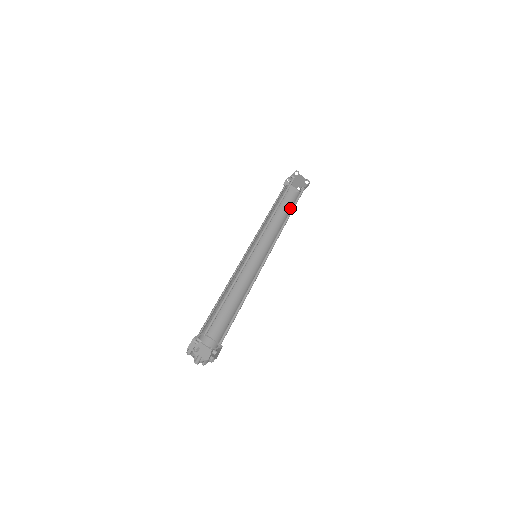
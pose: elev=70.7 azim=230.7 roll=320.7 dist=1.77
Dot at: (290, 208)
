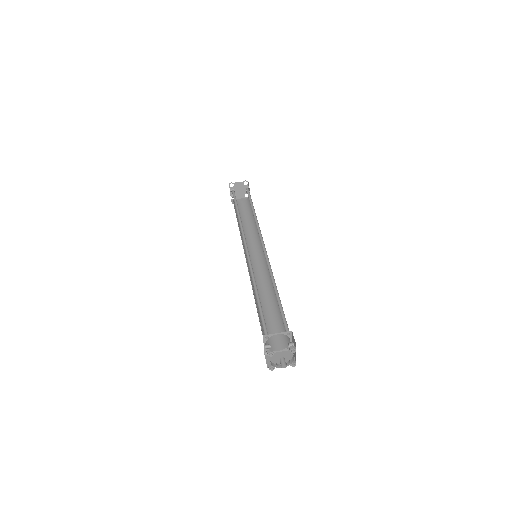
Dot at: occluded
